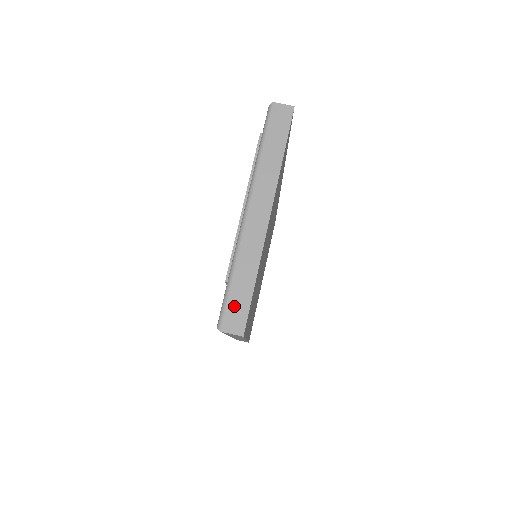
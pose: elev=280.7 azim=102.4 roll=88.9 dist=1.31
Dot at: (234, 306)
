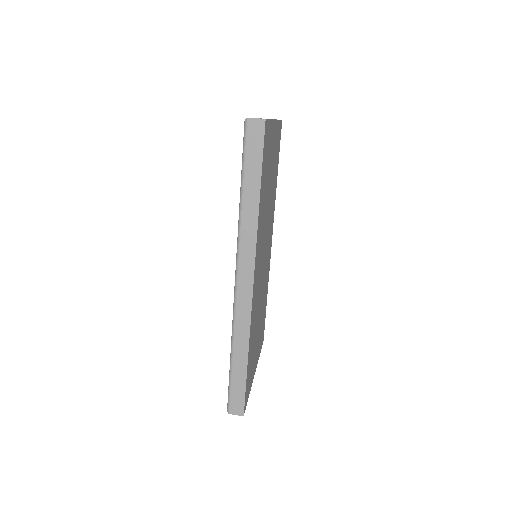
Dot at: occluded
